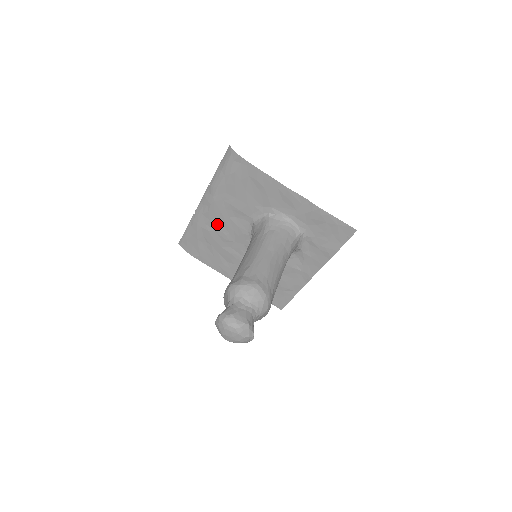
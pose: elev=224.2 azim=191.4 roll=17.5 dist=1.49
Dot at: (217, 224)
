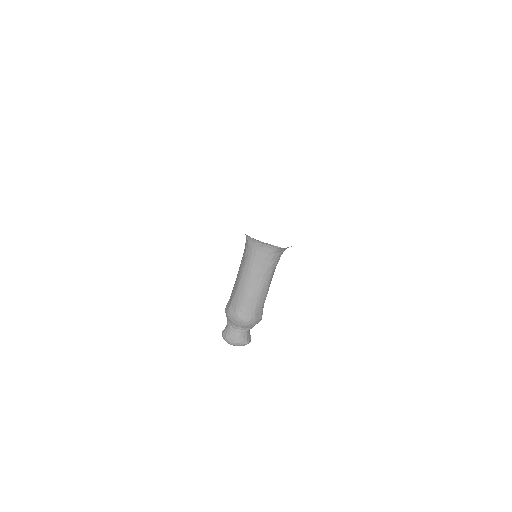
Dot at: occluded
